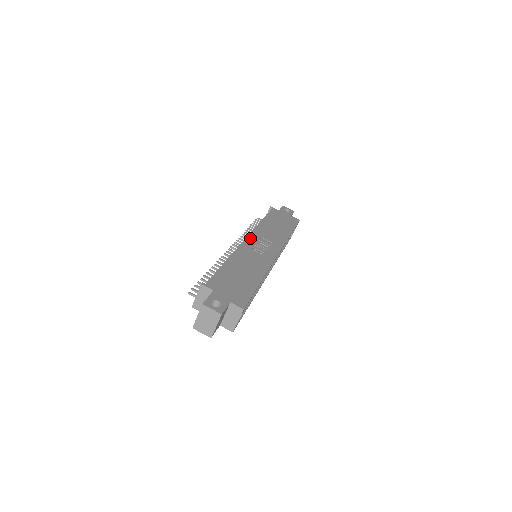
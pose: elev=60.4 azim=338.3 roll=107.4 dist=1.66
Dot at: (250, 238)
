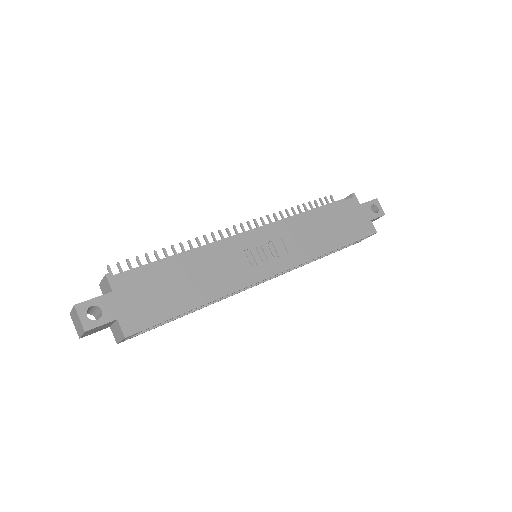
Dot at: (260, 232)
